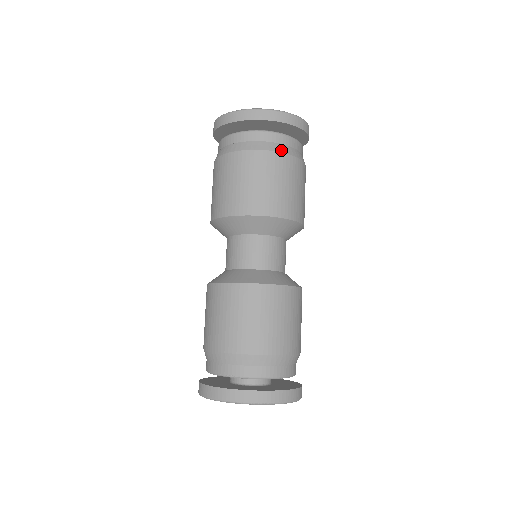
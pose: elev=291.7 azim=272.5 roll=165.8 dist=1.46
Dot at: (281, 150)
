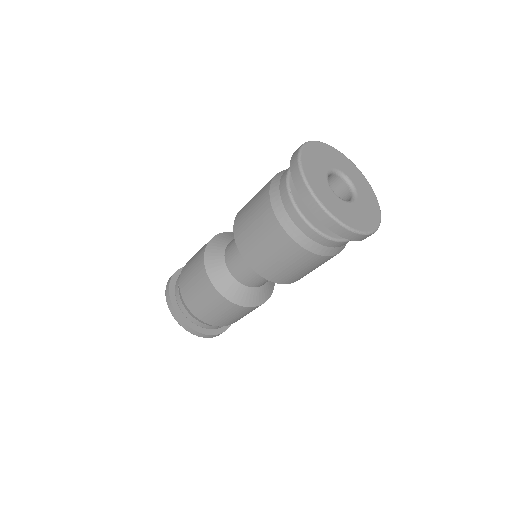
Dot at: (307, 246)
